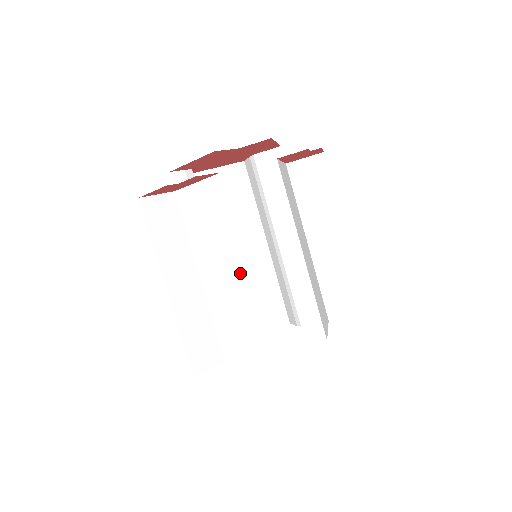
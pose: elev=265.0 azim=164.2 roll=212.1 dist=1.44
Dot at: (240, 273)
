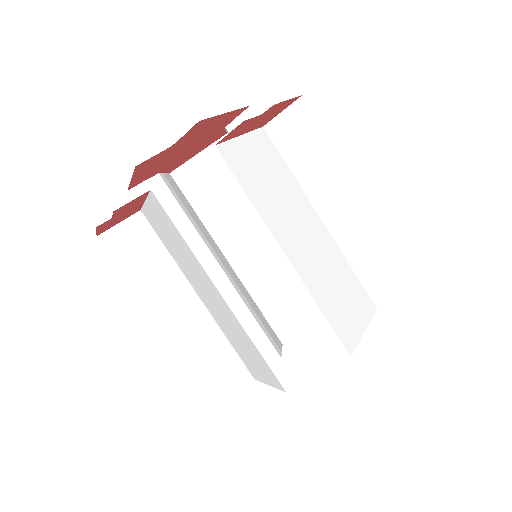
Dot at: (218, 297)
